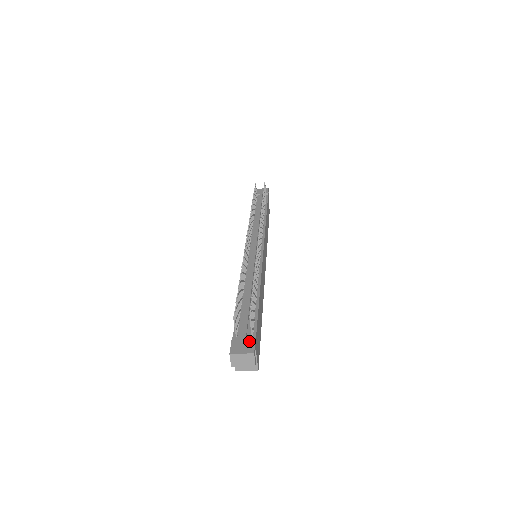
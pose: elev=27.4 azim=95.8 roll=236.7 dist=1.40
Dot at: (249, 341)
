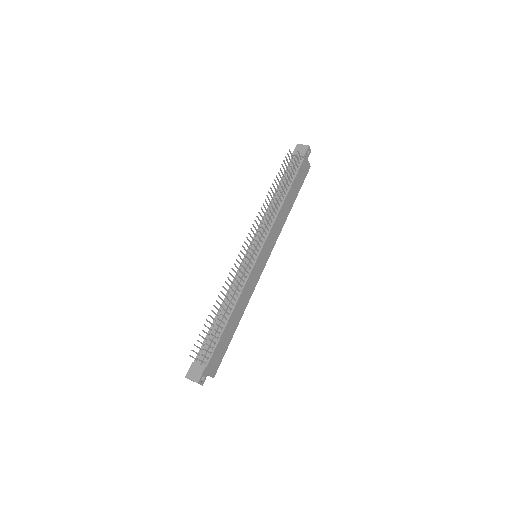
Dot at: (200, 370)
